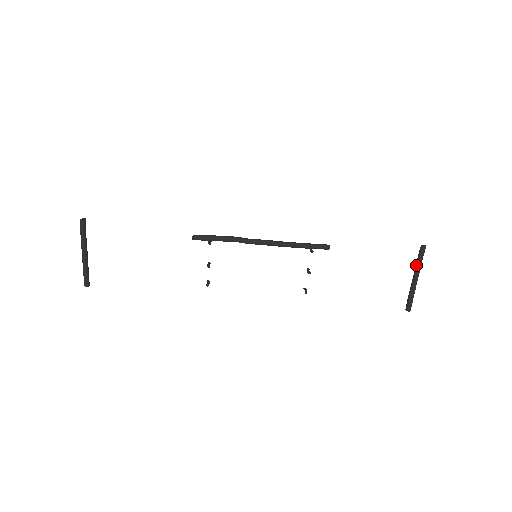
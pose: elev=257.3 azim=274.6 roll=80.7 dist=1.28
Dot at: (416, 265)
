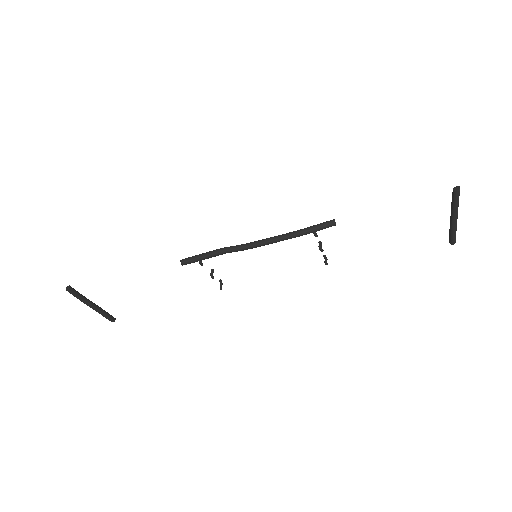
Dot at: (451, 208)
